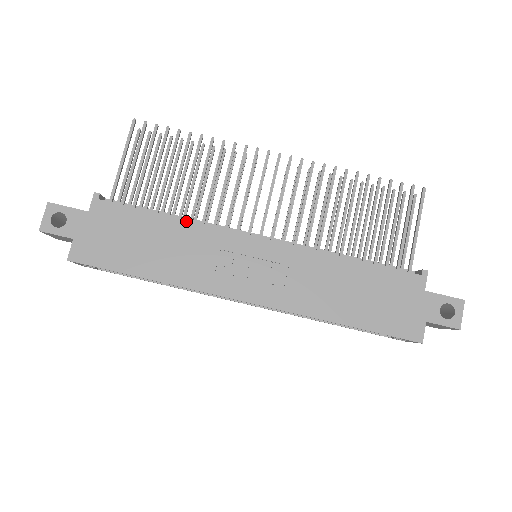
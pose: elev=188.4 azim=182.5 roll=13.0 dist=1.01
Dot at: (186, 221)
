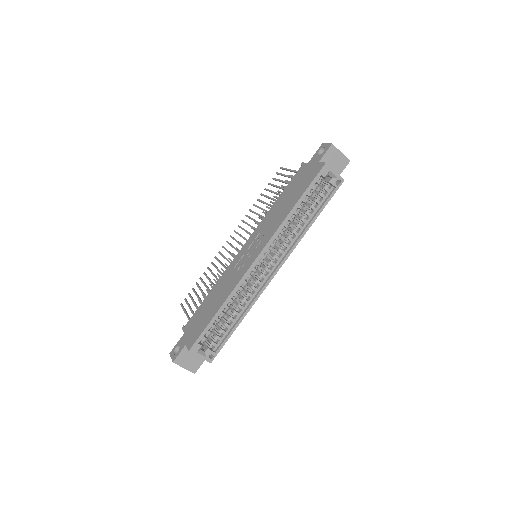
Dot at: (216, 284)
